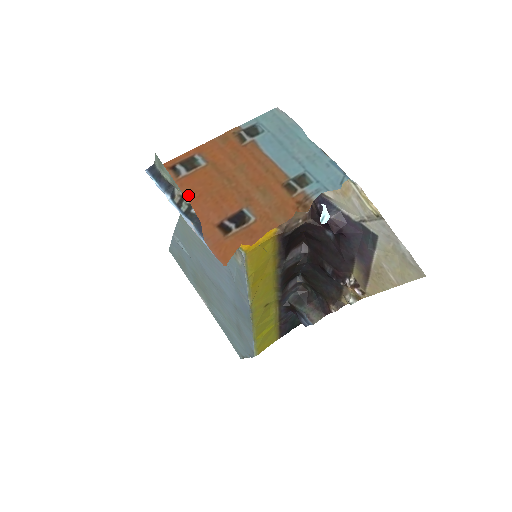
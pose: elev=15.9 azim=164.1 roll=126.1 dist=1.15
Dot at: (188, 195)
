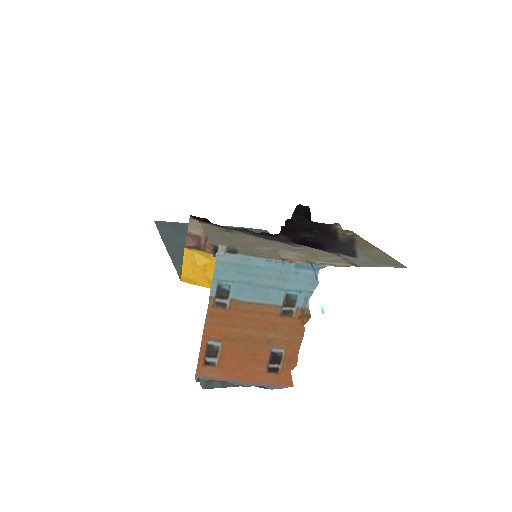
Dot at: (233, 370)
